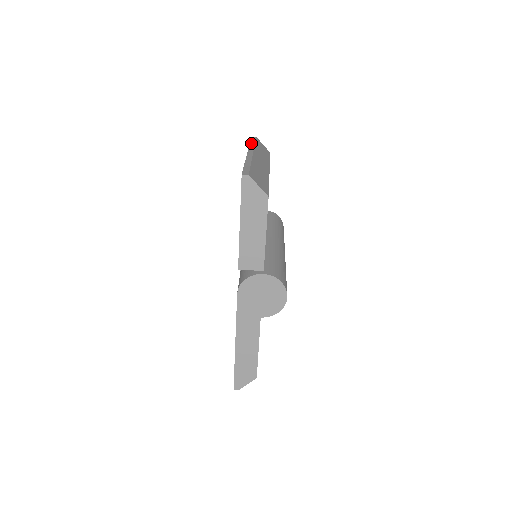
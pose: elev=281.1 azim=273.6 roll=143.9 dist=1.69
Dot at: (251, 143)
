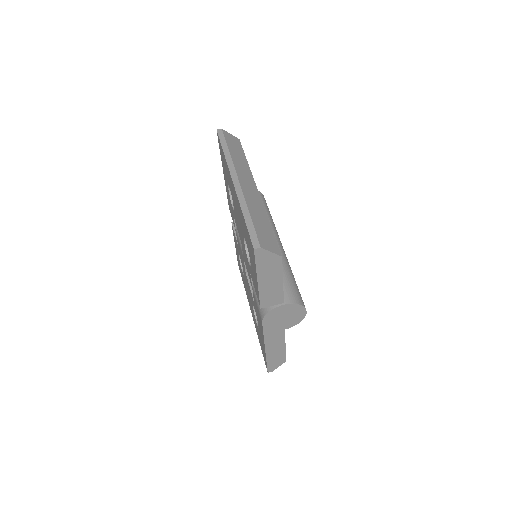
Dot at: (225, 152)
